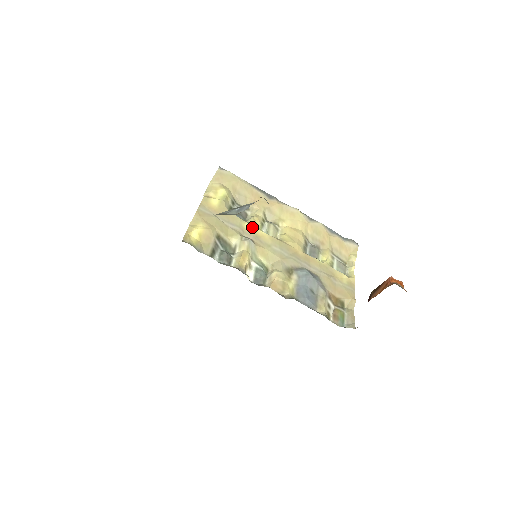
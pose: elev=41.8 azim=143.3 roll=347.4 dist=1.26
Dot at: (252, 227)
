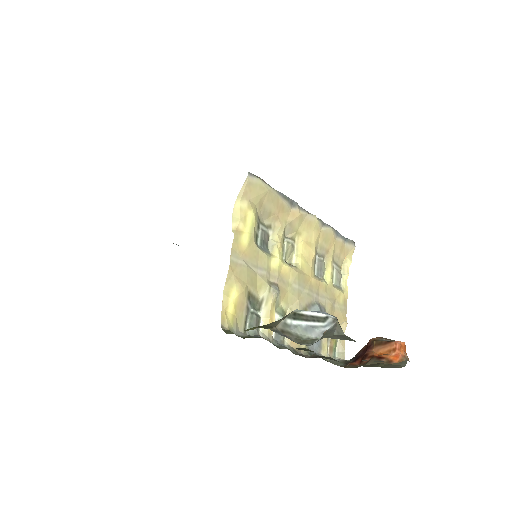
Dot at: (277, 264)
